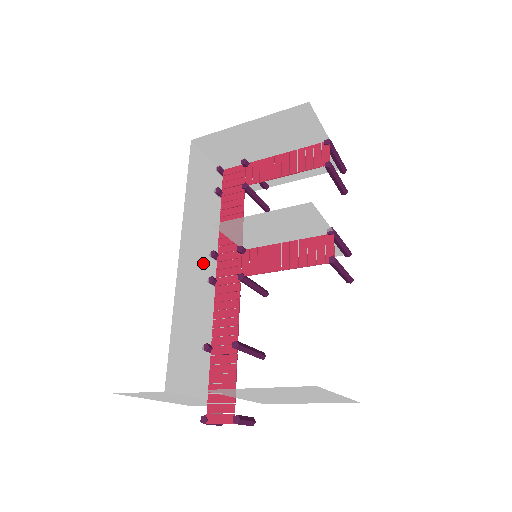
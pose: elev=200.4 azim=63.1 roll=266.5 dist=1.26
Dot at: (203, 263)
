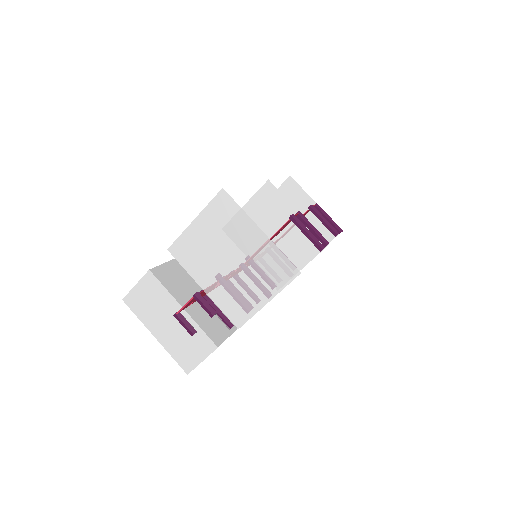
Dot at: occluded
